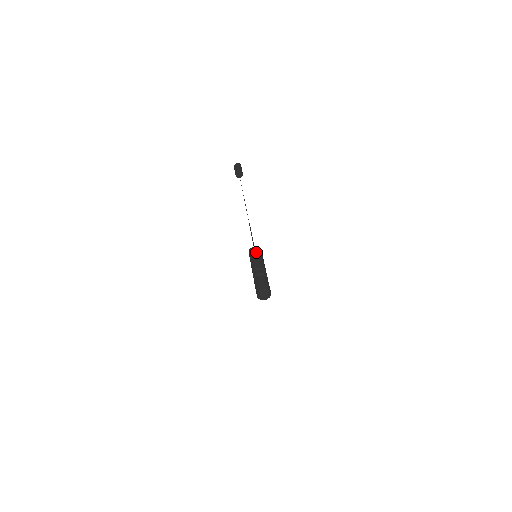
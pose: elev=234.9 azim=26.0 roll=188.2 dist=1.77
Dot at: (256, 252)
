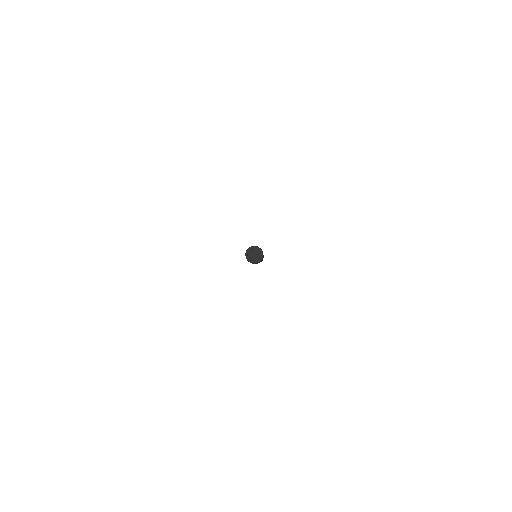
Dot at: occluded
